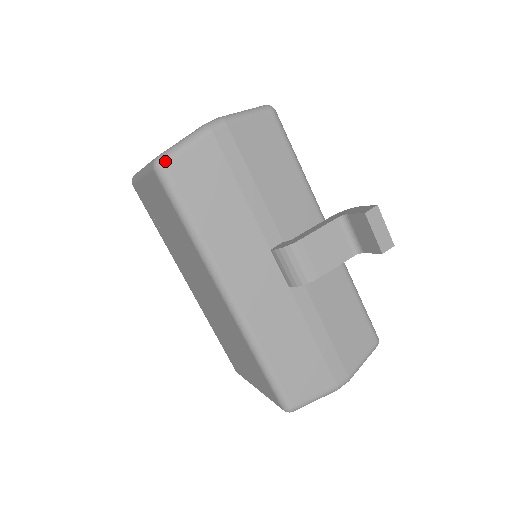
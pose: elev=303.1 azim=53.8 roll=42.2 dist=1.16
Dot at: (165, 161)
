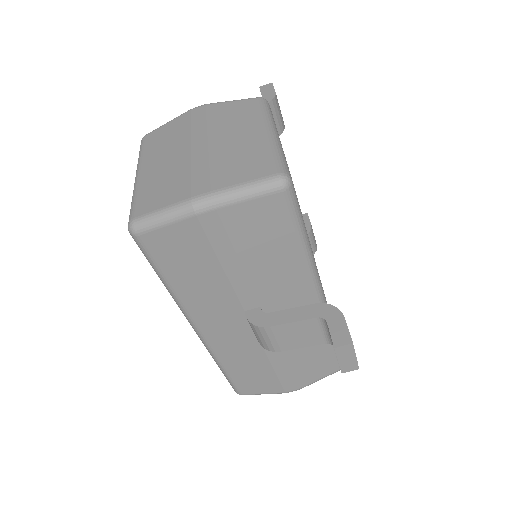
Dot at: (139, 232)
